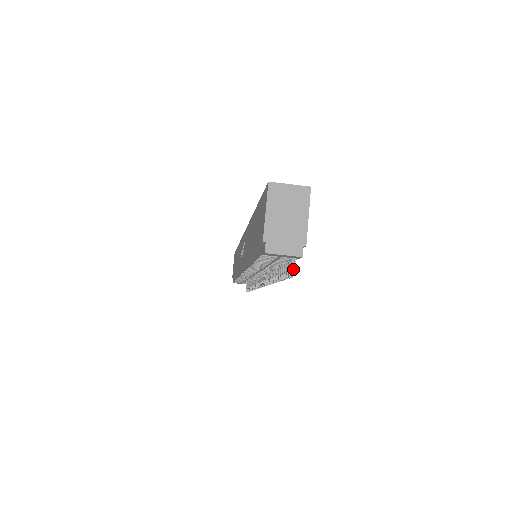
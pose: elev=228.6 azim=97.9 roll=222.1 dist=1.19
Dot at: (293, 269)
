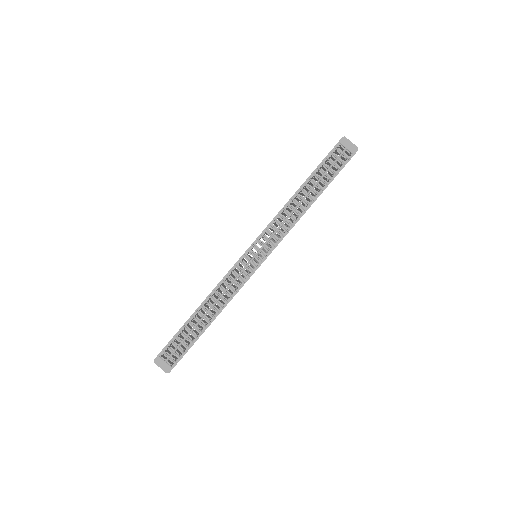
Dot at: (351, 153)
